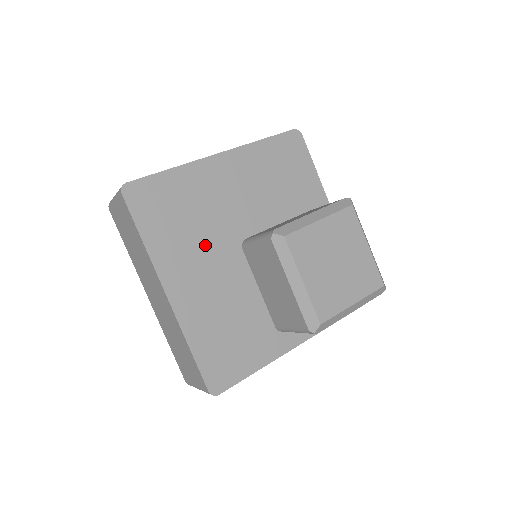
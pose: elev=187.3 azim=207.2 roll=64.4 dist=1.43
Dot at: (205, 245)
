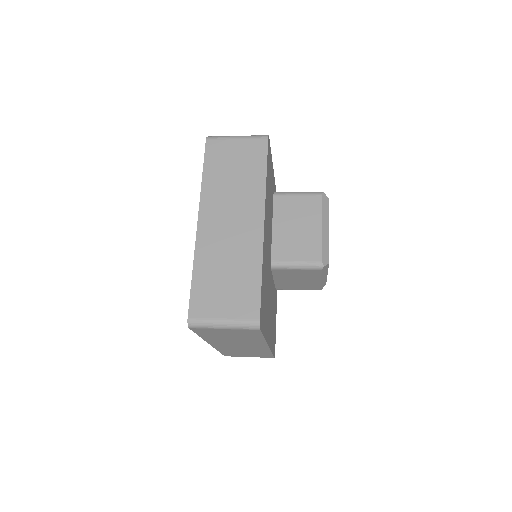
Dot at: occluded
